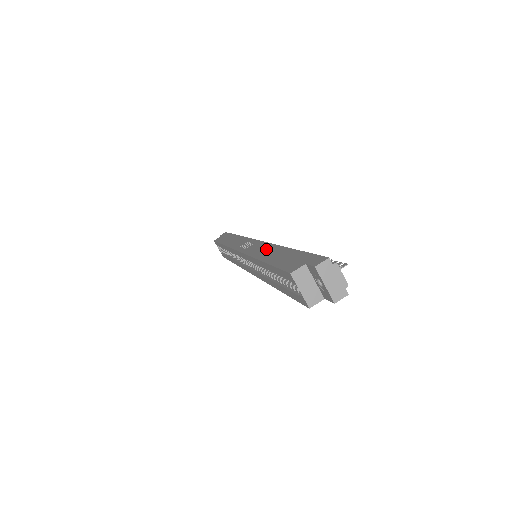
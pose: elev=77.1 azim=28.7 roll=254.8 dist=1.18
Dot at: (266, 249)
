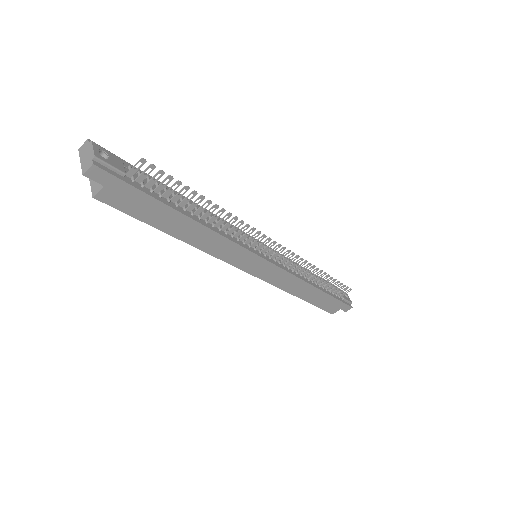
Dot at: occluded
